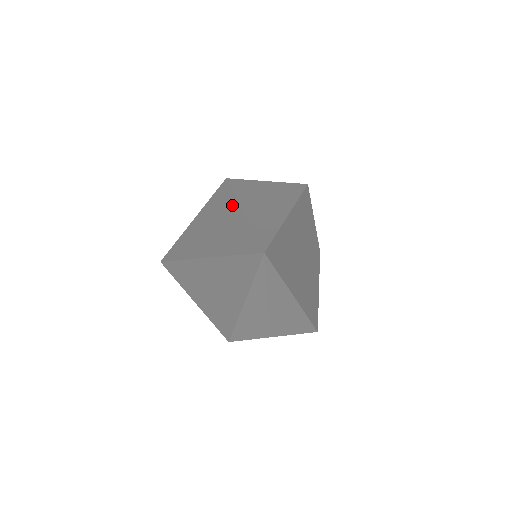
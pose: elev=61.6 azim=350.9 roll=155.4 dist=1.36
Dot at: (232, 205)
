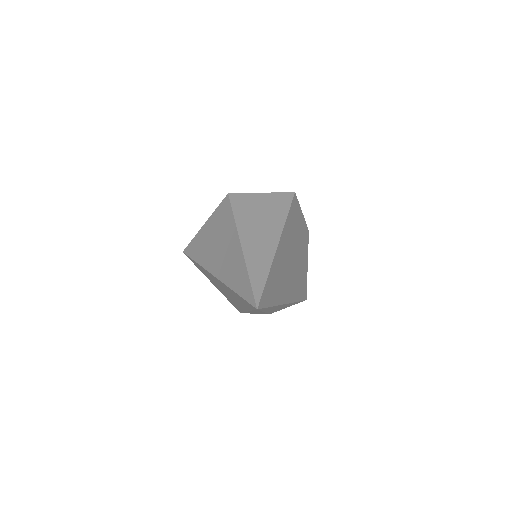
Dot at: (234, 235)
